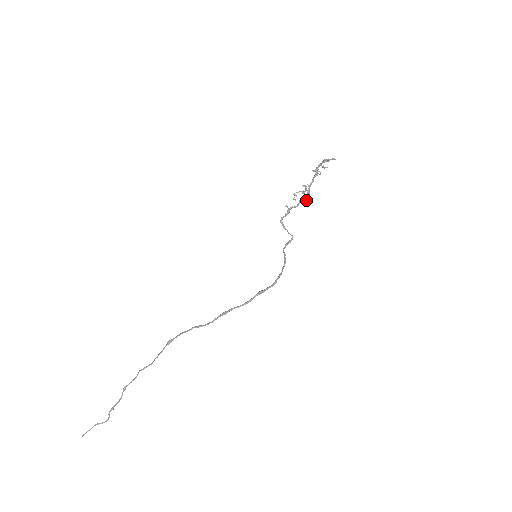
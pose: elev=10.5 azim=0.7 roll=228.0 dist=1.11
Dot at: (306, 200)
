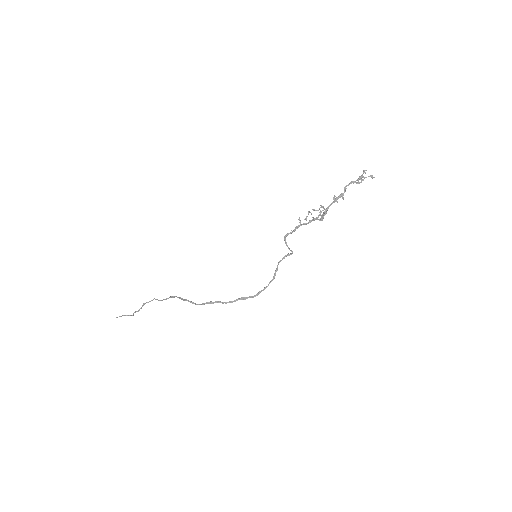
Dot at: (319, 220)
